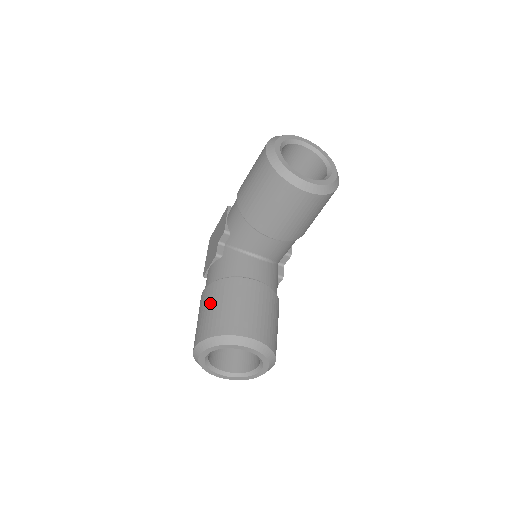
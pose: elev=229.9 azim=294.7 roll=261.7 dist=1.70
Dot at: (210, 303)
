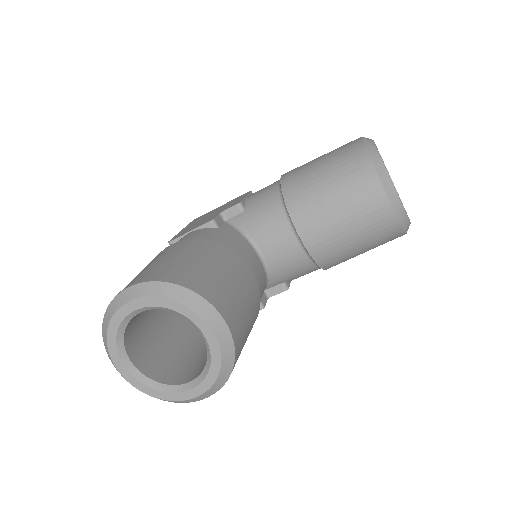
Dot at: (184, 253)
